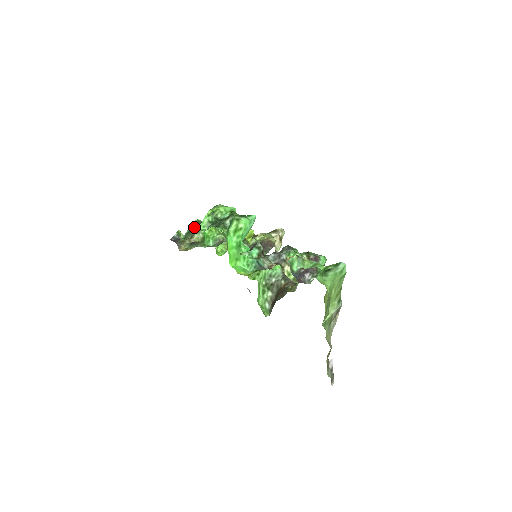
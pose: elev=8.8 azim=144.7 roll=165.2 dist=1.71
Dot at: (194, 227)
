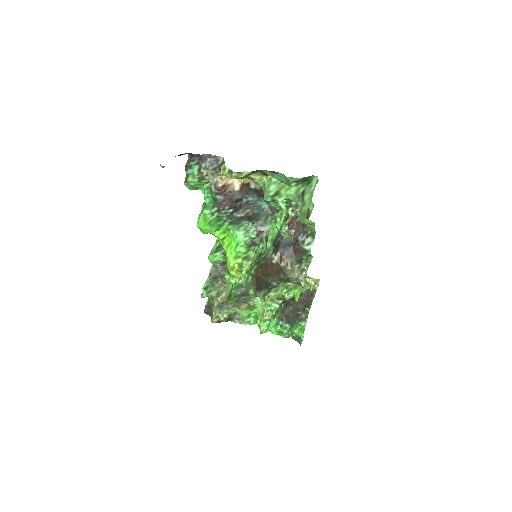
Dot at: (214, 274)
